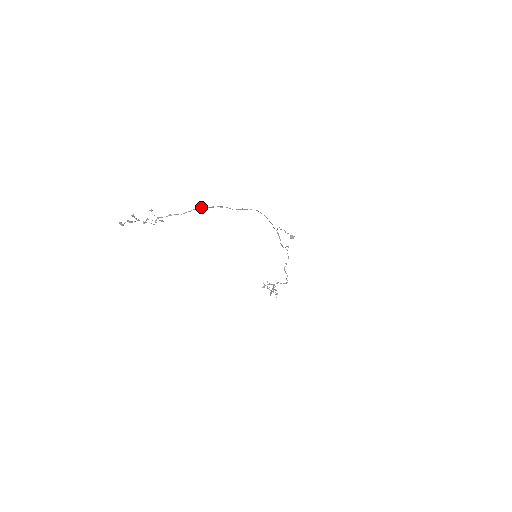
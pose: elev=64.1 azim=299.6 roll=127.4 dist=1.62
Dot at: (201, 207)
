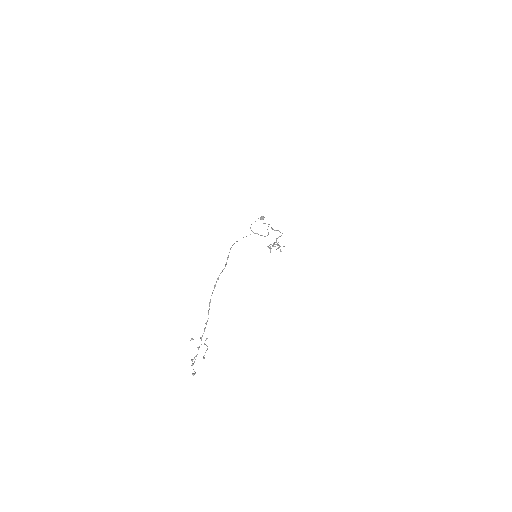
Dot at: occluded
